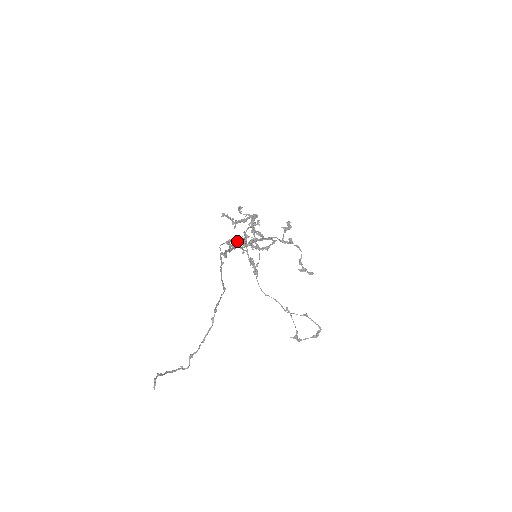
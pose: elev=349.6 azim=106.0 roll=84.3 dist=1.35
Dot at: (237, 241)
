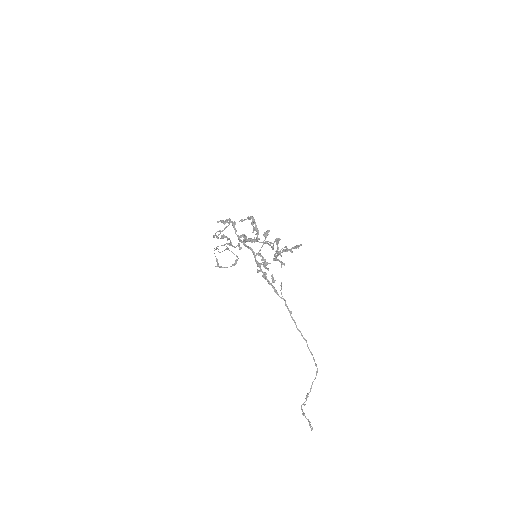
Dot at: (264, 263)
